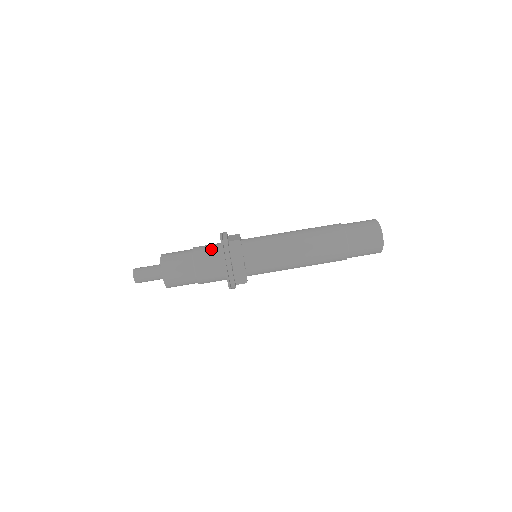
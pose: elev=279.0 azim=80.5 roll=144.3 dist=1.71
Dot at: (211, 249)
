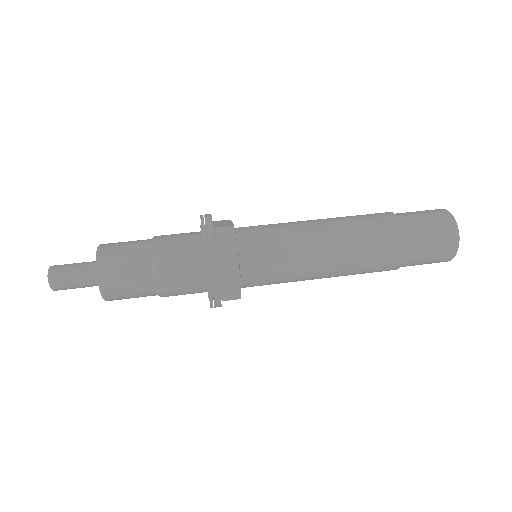
Dot at: (184, 239)
